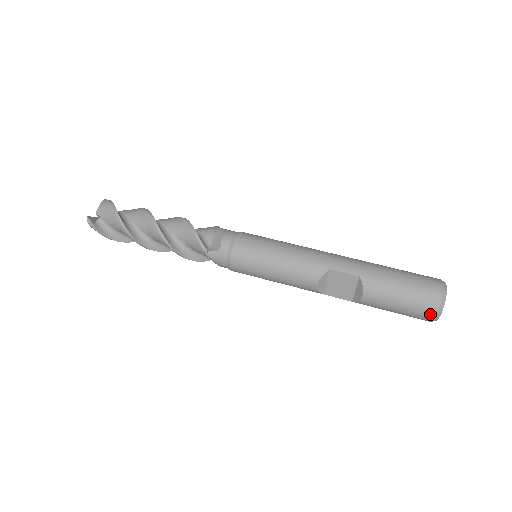
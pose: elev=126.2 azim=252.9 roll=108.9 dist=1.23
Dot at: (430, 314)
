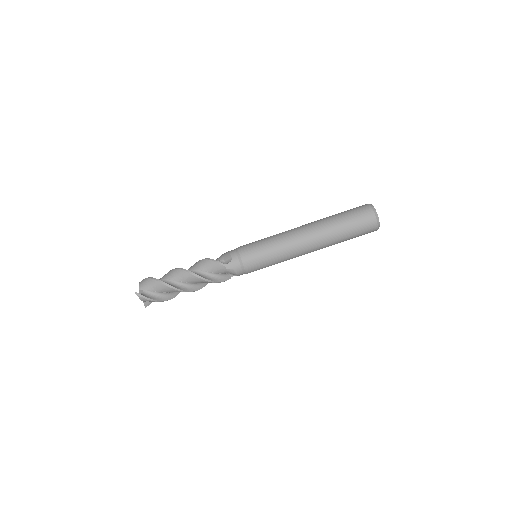
Dot at: occluded
